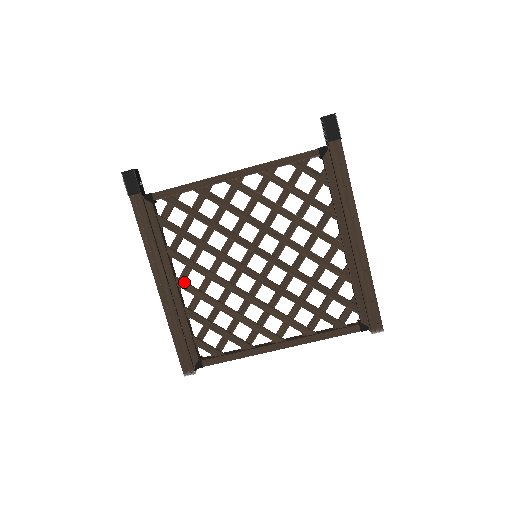
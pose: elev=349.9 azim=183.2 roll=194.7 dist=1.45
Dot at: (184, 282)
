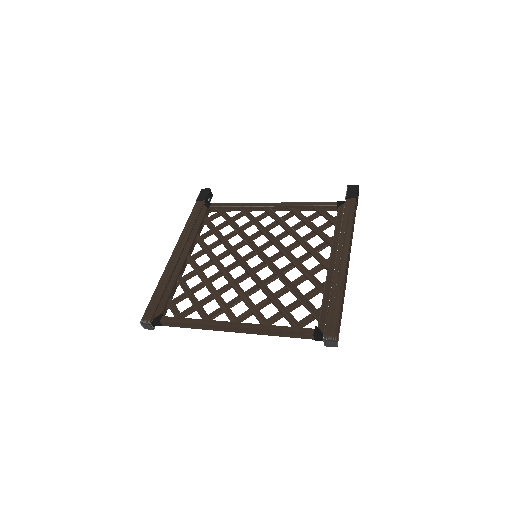
Dot at: (193, 258)
